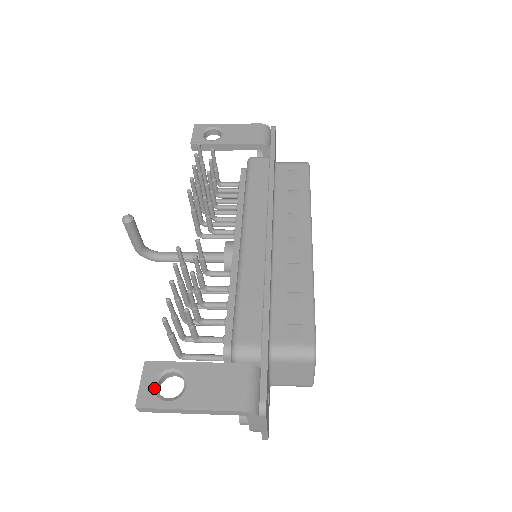
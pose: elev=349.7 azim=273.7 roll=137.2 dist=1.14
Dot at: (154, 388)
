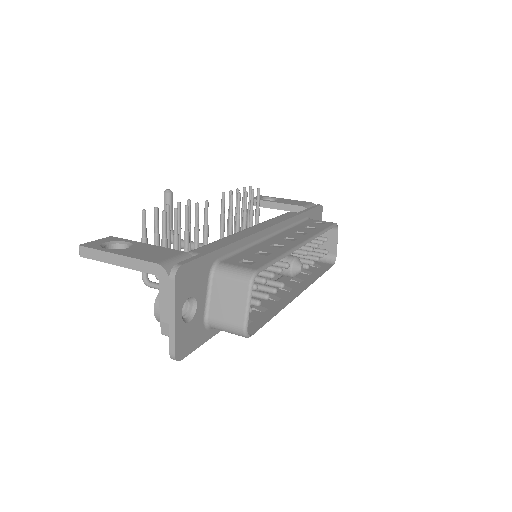
Dot at: (103, 243)
